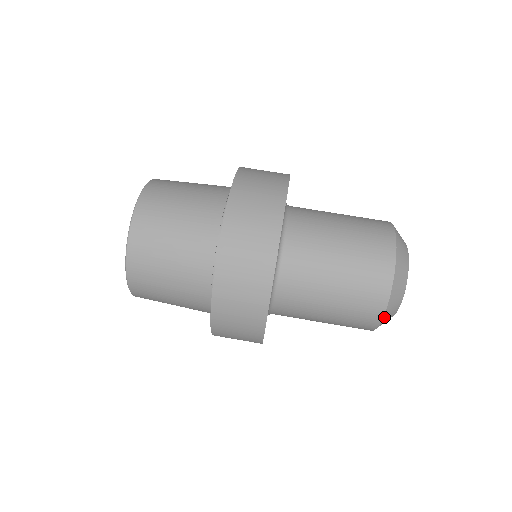
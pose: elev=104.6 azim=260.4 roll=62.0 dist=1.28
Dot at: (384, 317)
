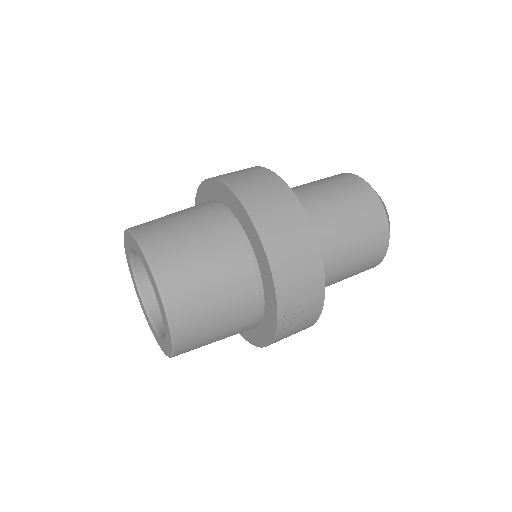
Dot at: (381, 201)
